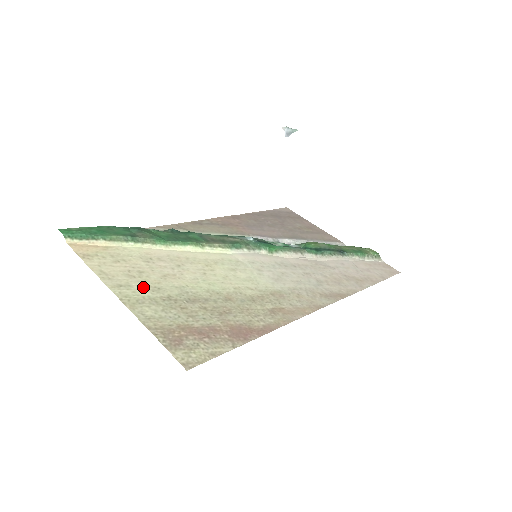
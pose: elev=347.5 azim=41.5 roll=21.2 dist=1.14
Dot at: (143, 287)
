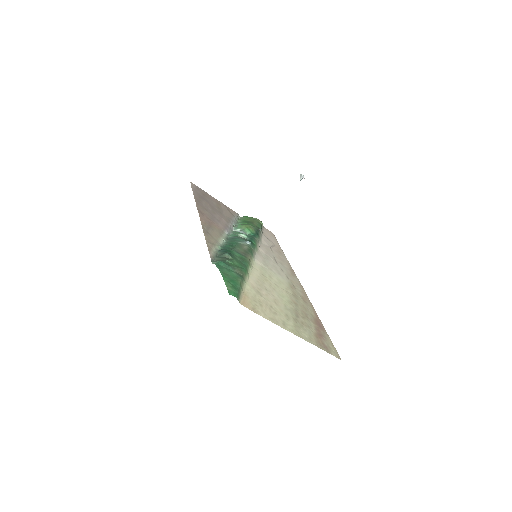
Dot at: (285, 319)
